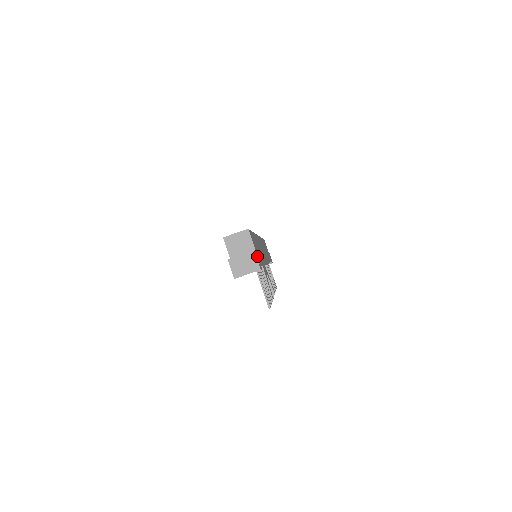
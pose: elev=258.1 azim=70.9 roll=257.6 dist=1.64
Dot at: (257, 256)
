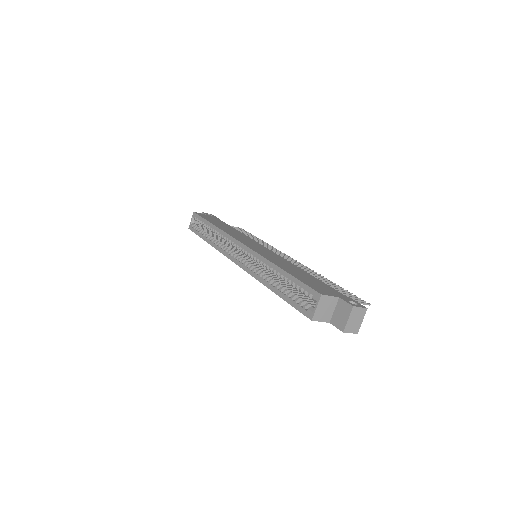
Dot at: (344, 299)
